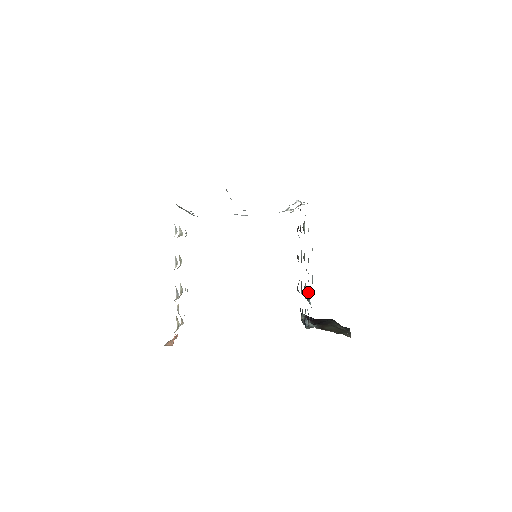
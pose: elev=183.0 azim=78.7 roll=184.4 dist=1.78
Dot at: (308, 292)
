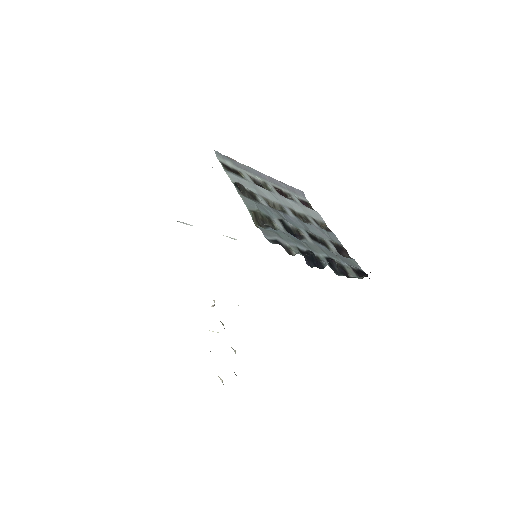
Dot at: (271, 225)
